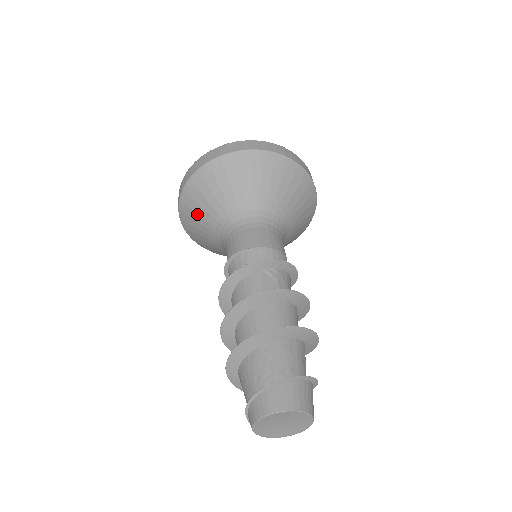
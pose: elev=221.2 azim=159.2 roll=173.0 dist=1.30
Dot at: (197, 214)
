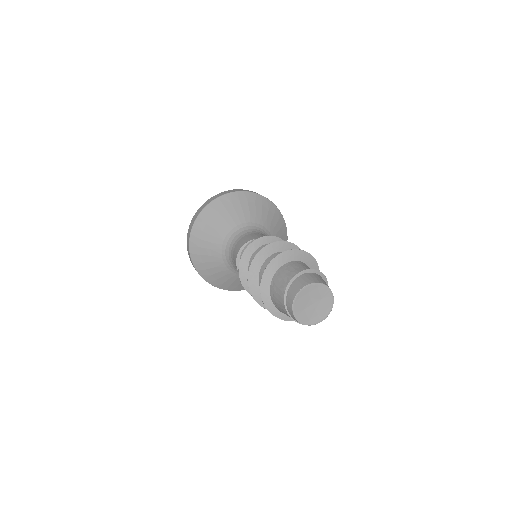
Dot at: (205, 241)
